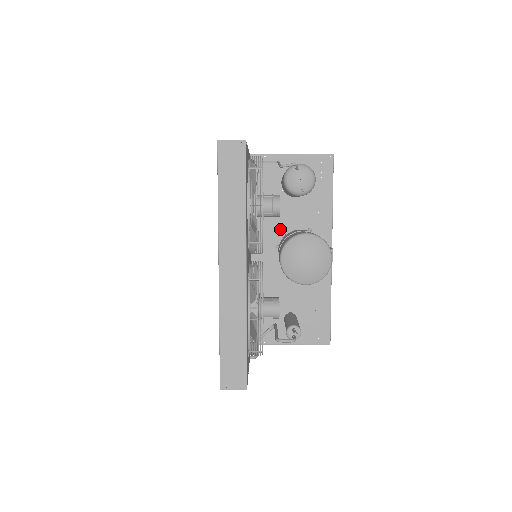
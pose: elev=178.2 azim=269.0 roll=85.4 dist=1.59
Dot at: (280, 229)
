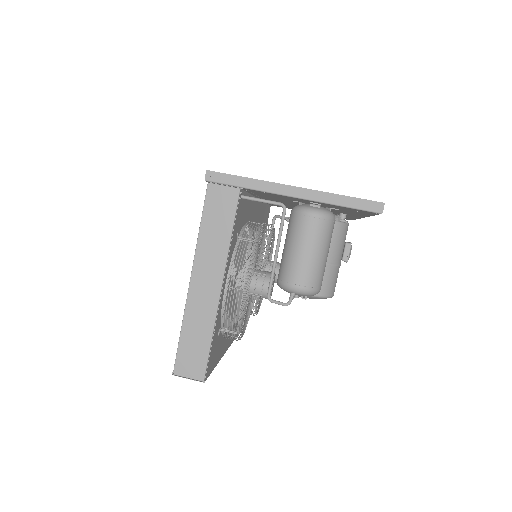
Dot at: (295, 204)
